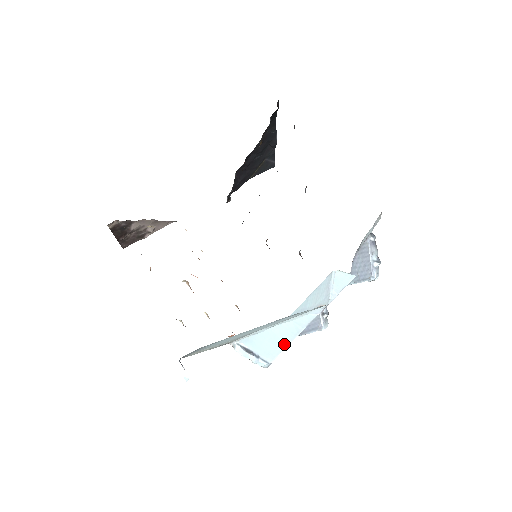
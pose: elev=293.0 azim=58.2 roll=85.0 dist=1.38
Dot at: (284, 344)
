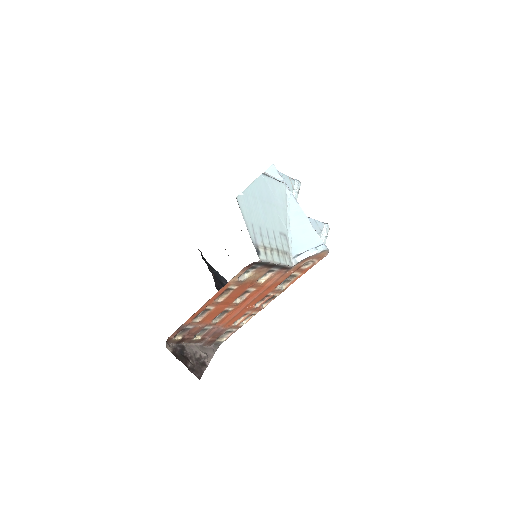
Dot at: (308, 225)
